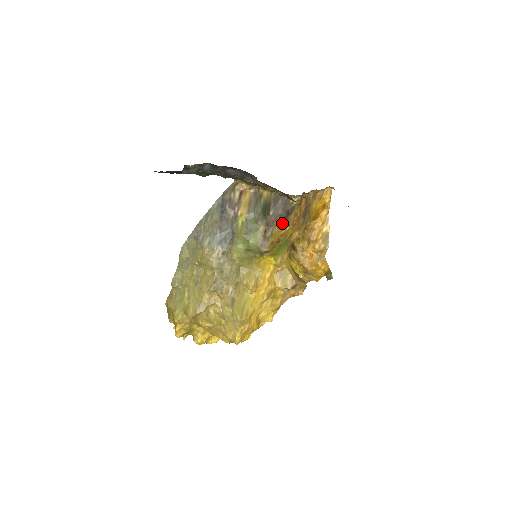
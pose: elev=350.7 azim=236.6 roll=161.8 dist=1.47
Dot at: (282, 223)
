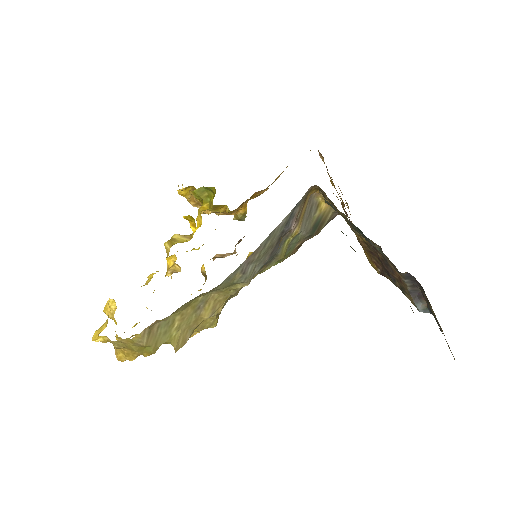
Dot at: occluded
